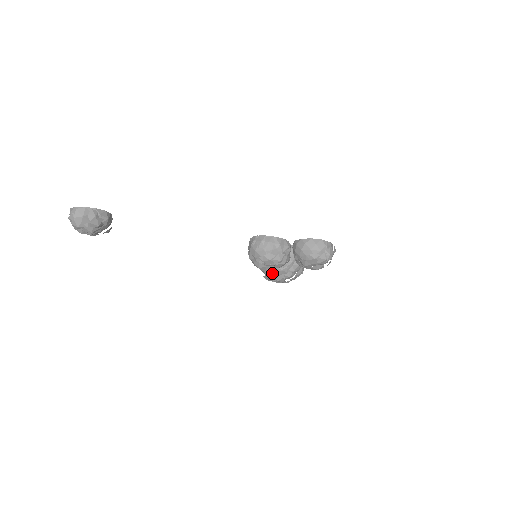
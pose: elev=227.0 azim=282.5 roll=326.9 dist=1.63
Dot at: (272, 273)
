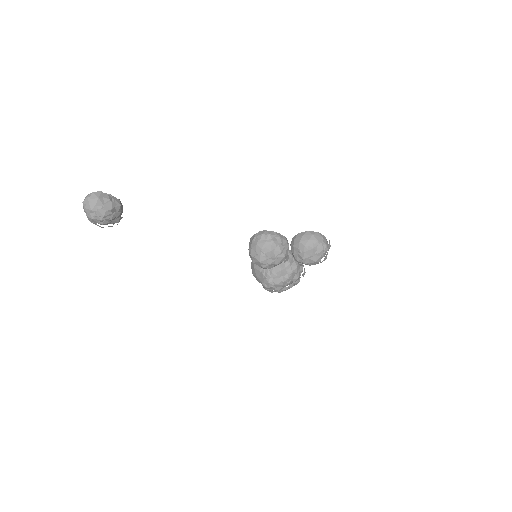
Dot at: (271, 276)
